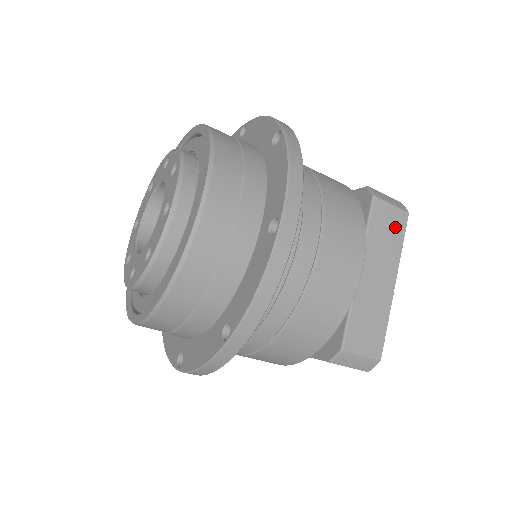
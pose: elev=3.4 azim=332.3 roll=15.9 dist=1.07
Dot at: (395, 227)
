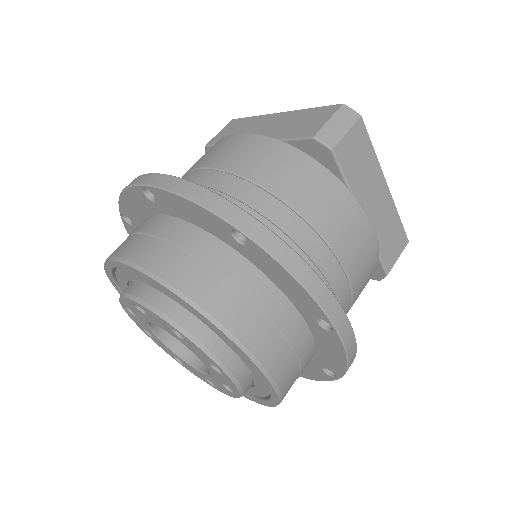
Dot at: (361, 146)
